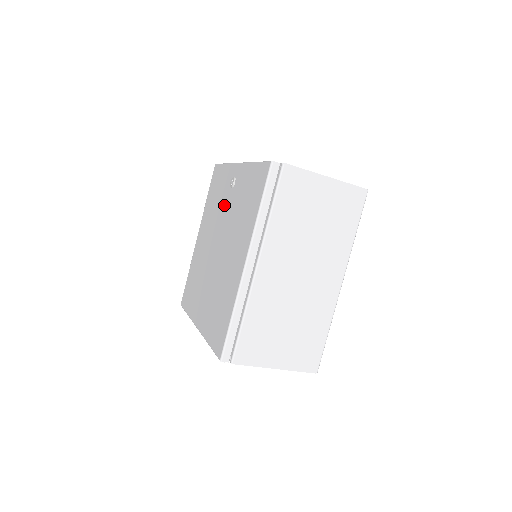
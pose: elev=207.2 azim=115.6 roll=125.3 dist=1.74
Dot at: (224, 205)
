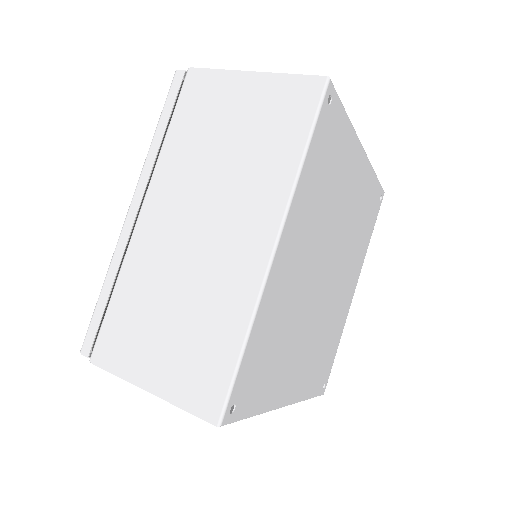
Dot at: occluded
